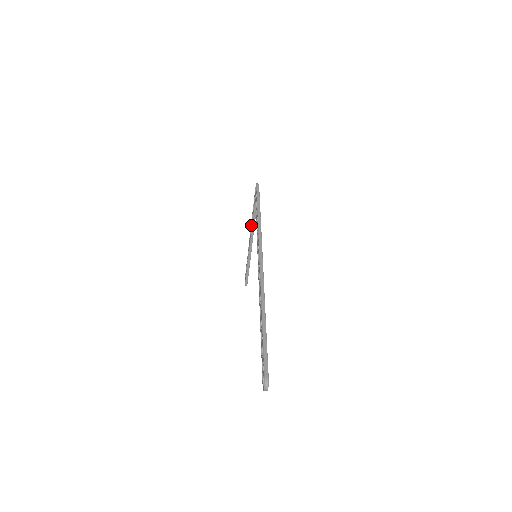
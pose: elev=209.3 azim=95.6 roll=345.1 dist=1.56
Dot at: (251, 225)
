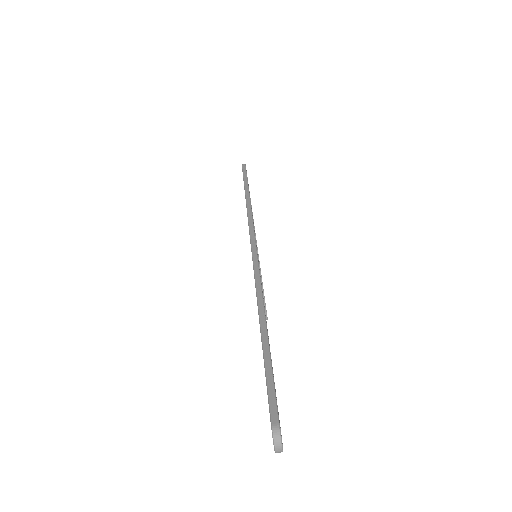
Dot at: occluded
